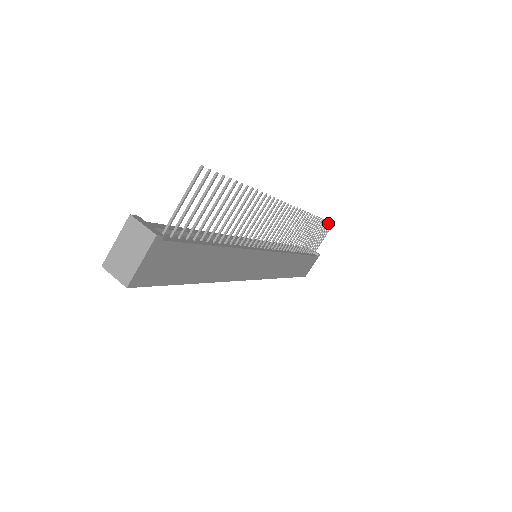
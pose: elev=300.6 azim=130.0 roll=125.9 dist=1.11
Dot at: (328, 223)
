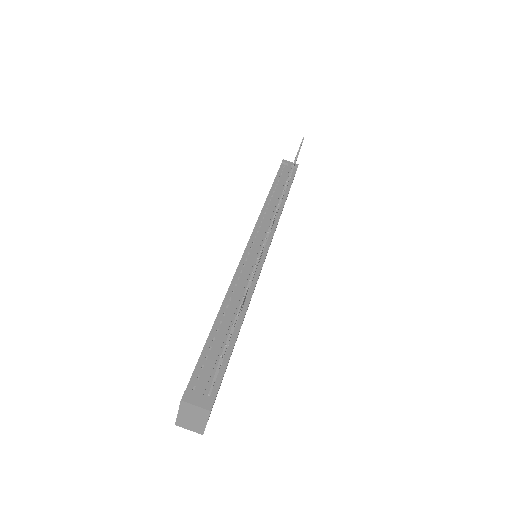
Dot at: (300, 146)
